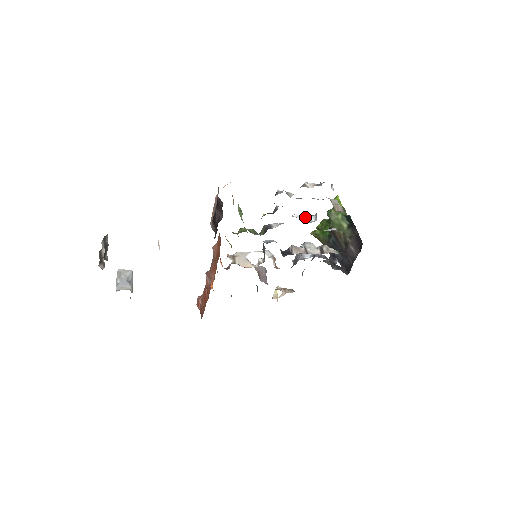
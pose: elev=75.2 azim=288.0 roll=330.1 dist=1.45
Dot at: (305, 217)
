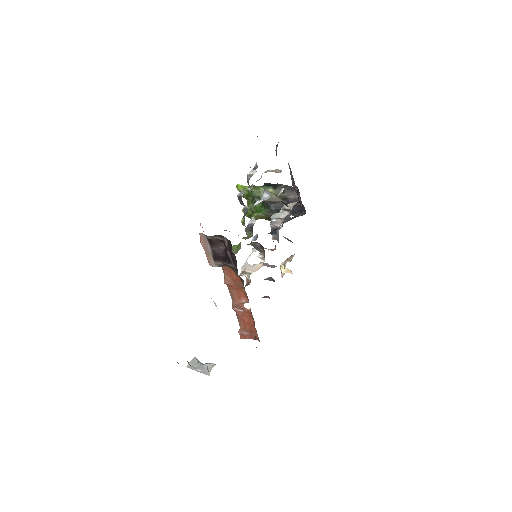
Dot at: (261, 199)
